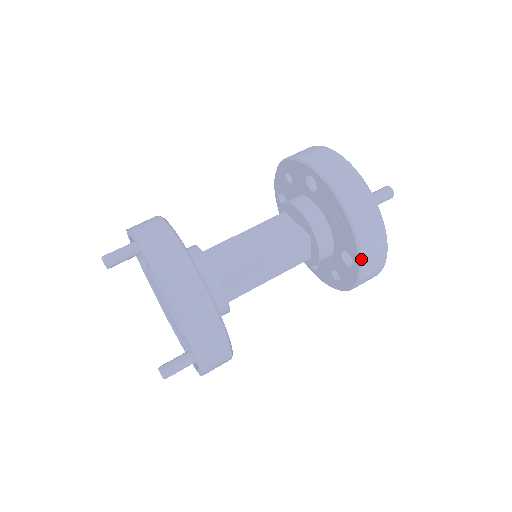
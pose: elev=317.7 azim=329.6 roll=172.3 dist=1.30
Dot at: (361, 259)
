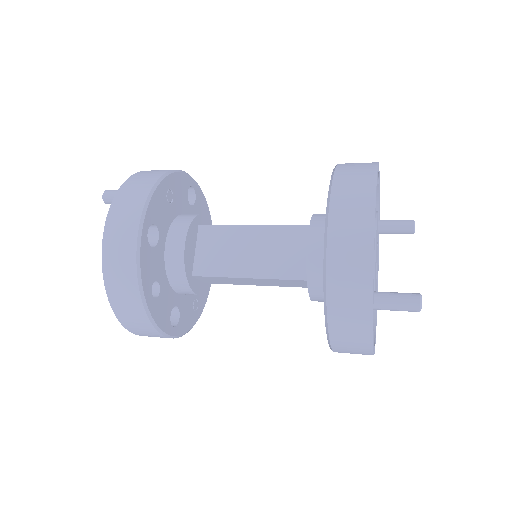
Dot at: (331, 348)
